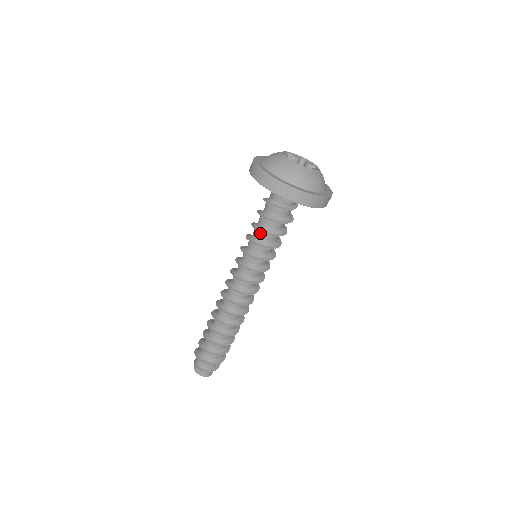
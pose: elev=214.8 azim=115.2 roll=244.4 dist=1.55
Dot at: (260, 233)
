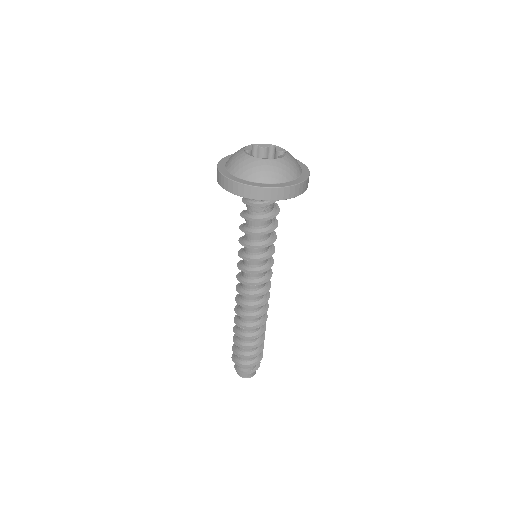
Dot at: (248, 234)
